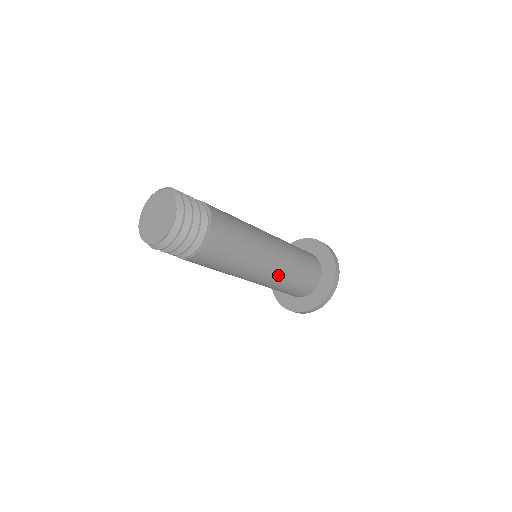
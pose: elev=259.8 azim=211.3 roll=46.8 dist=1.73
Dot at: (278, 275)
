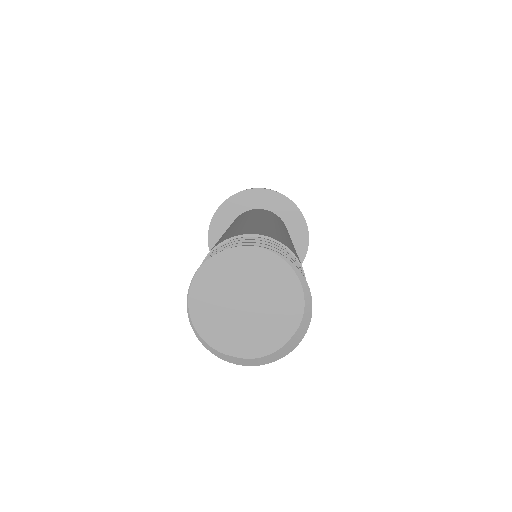
Dot at: occluded
